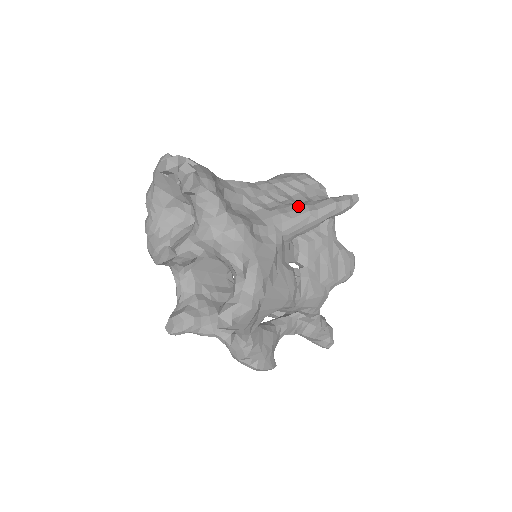
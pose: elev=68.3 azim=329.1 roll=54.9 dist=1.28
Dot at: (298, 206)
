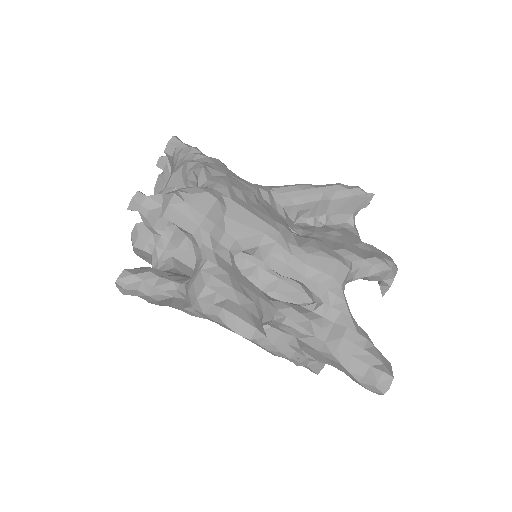
Dot at: occluded
